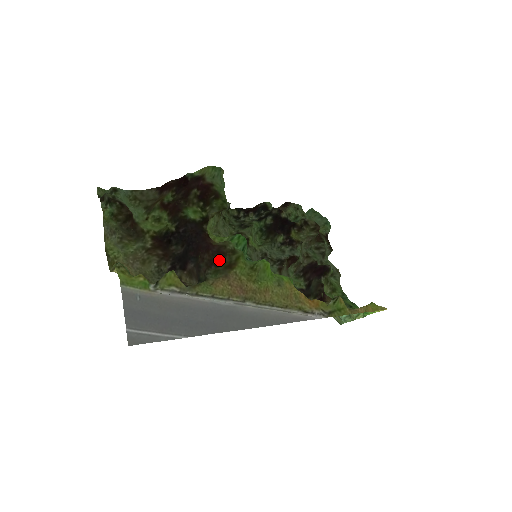
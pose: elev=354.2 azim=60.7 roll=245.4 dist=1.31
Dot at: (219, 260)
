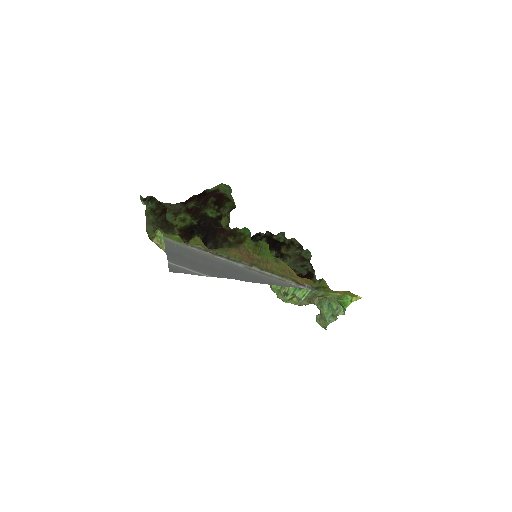
Dot at: (231, 239)
